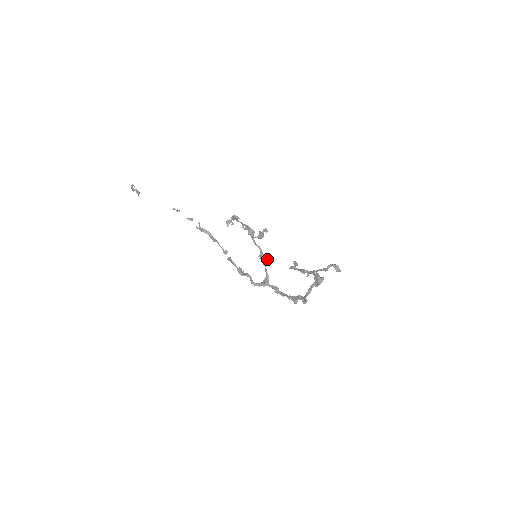
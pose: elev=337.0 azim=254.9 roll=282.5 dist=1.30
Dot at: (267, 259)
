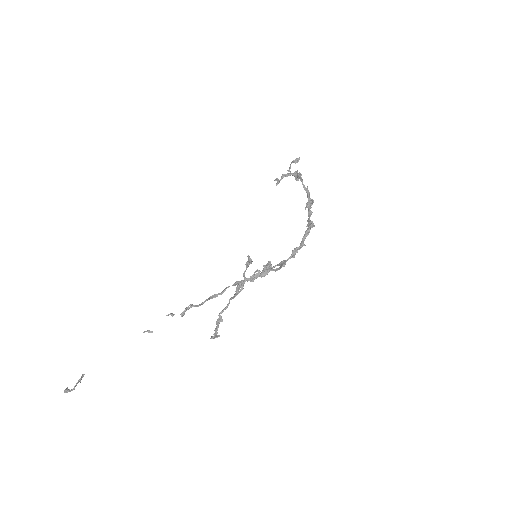
Dot at: (268, 261)
